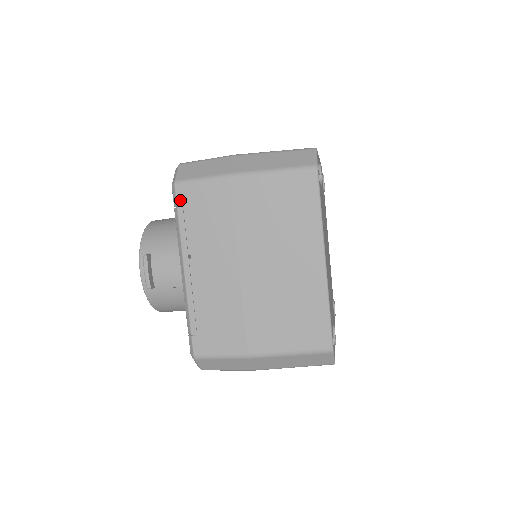
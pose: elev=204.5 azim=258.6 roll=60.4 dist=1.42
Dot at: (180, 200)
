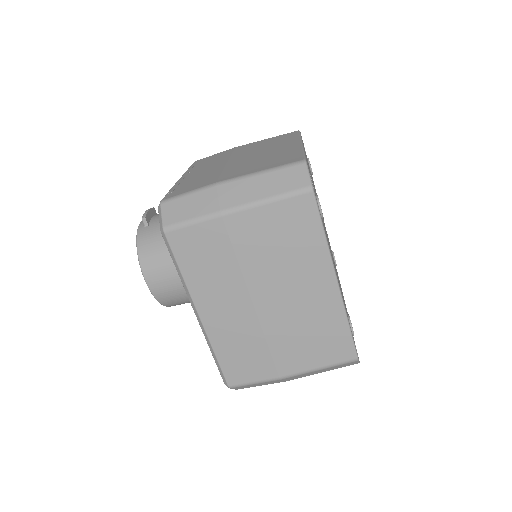
Dot at: (195, 163)
